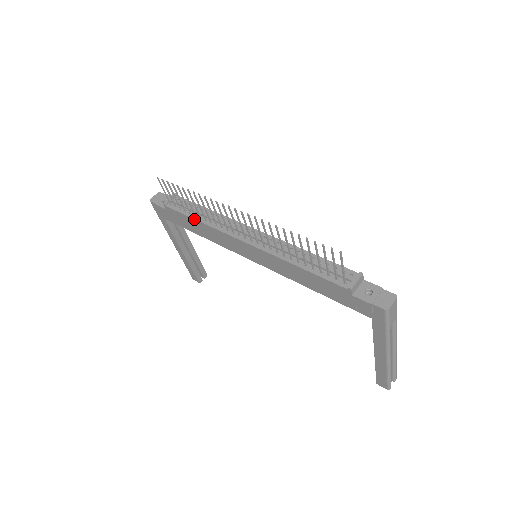
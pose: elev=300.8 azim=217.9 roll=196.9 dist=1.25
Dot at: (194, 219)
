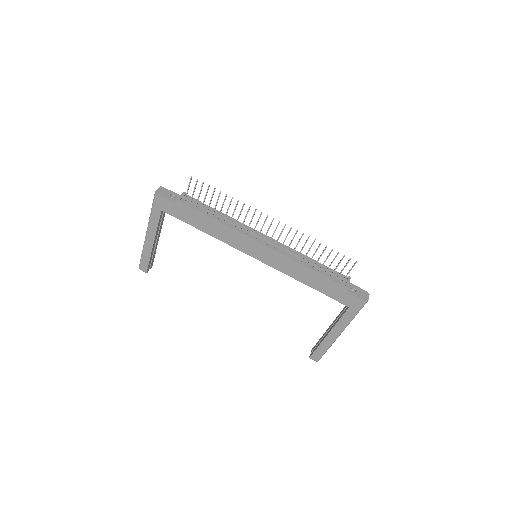
Dot at: (212, 218)
